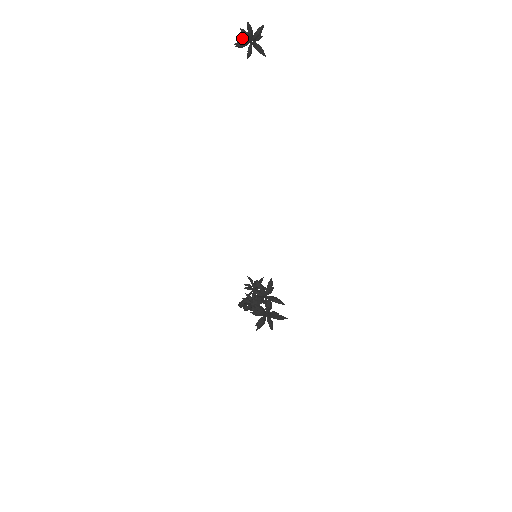
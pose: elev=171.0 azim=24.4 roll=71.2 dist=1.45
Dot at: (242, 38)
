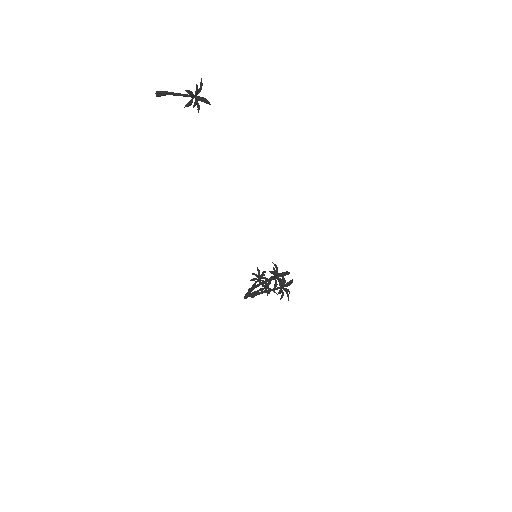
Dot at: (171, 94)
